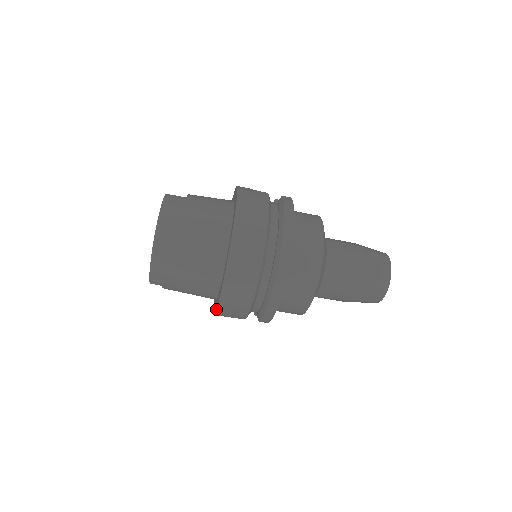
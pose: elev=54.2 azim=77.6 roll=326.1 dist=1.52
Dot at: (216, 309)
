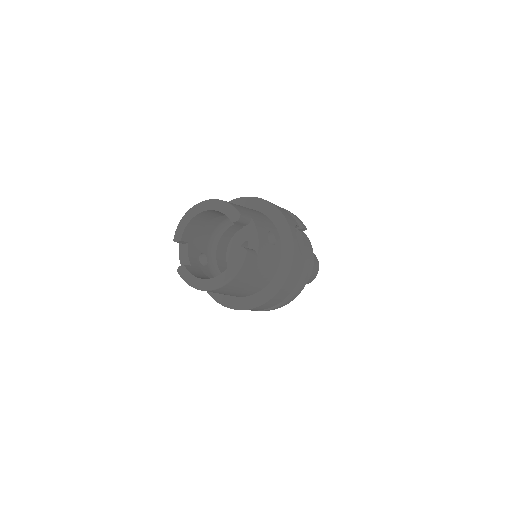
Dot at: (208, 293)
